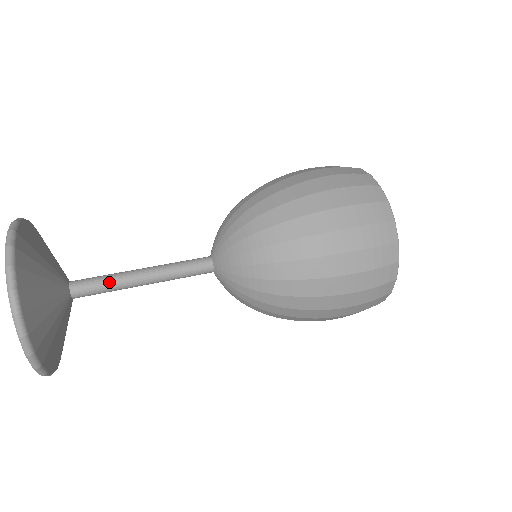
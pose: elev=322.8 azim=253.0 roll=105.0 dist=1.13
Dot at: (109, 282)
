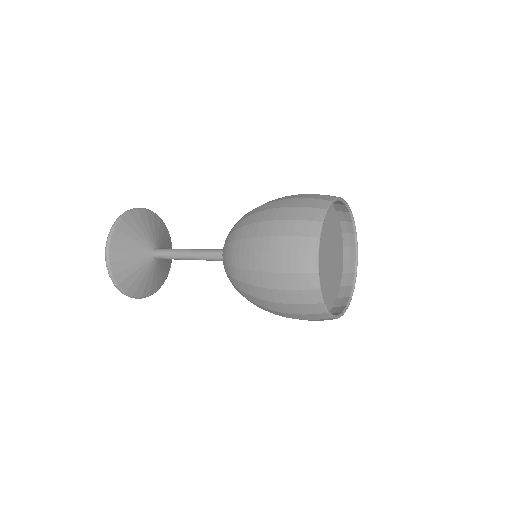
Dot at: (170, 255)
